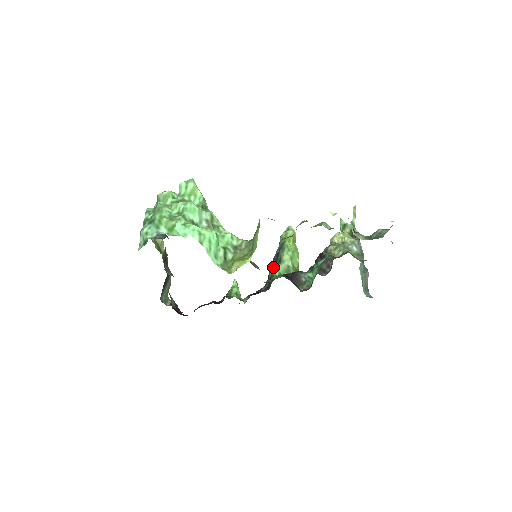
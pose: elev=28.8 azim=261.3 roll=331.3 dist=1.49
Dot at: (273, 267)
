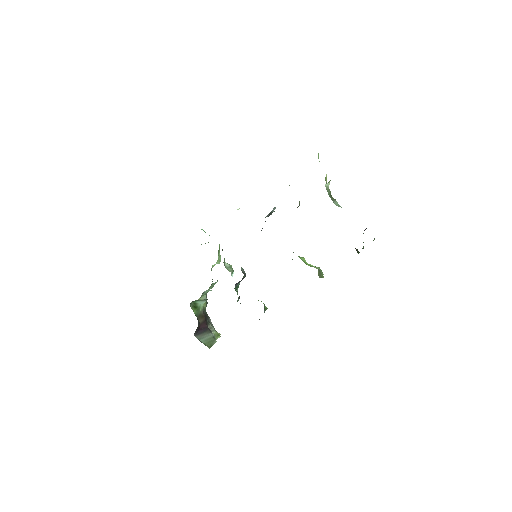
Dot at: occluded
